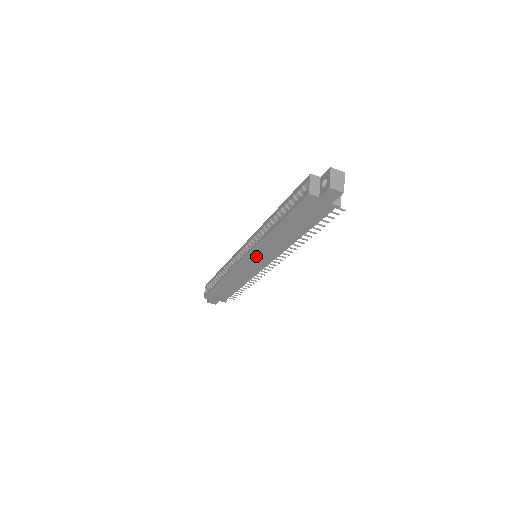
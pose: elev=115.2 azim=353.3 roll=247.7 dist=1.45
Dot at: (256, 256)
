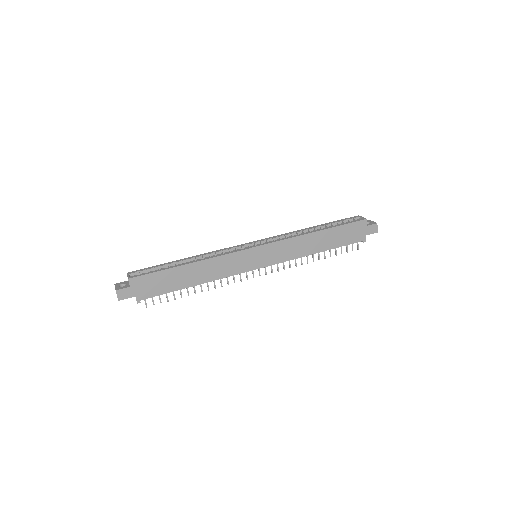
Dot at: (272, 250)
